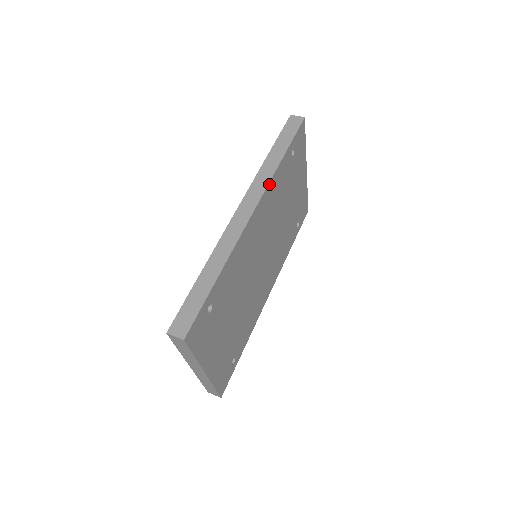
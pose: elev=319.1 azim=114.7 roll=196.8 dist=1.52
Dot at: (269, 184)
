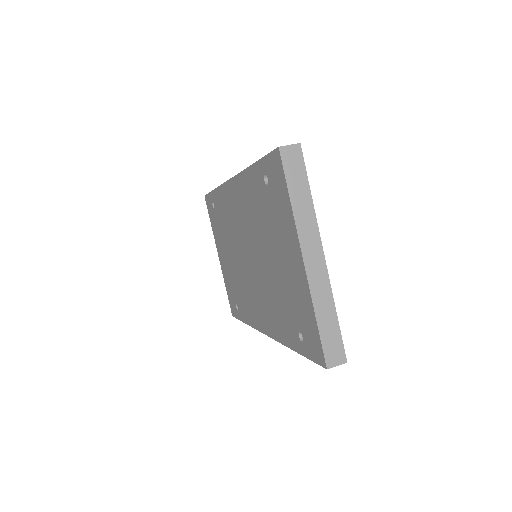
Dot at: occluded
